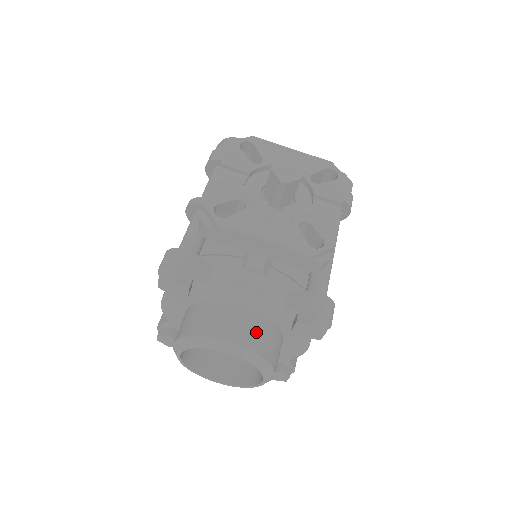
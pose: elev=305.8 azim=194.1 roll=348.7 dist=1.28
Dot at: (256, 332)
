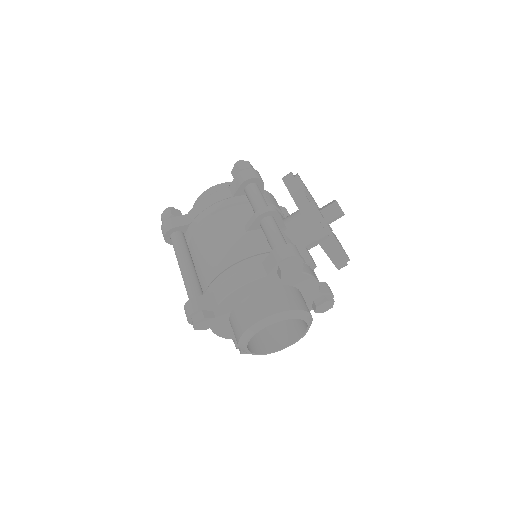
Dot at: occluded
